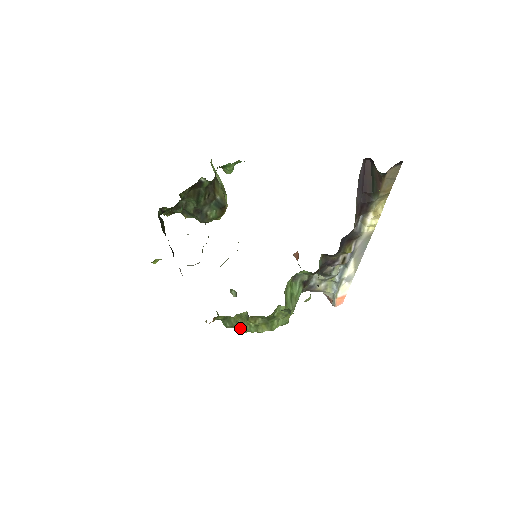
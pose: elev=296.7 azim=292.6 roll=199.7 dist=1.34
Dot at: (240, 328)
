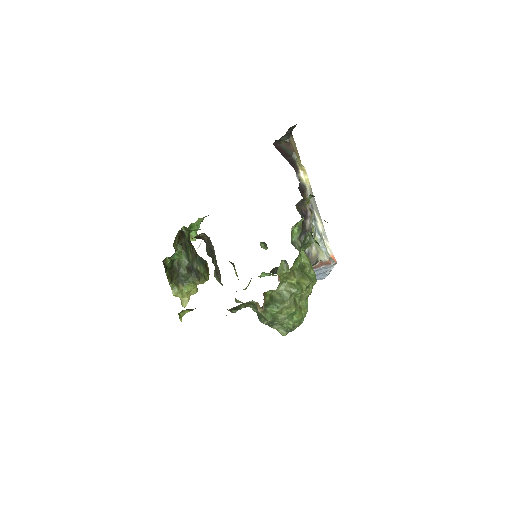
Dot at: (288, 298)
